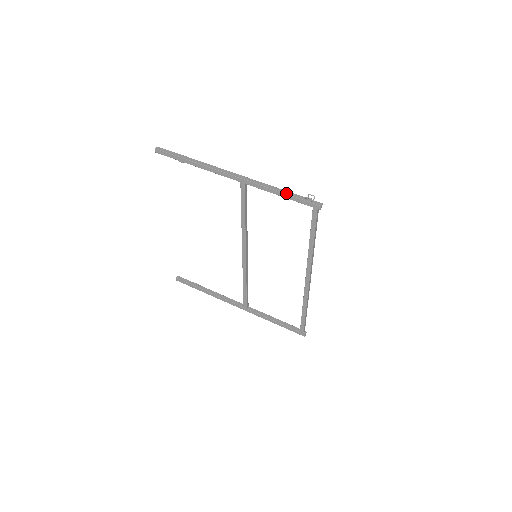
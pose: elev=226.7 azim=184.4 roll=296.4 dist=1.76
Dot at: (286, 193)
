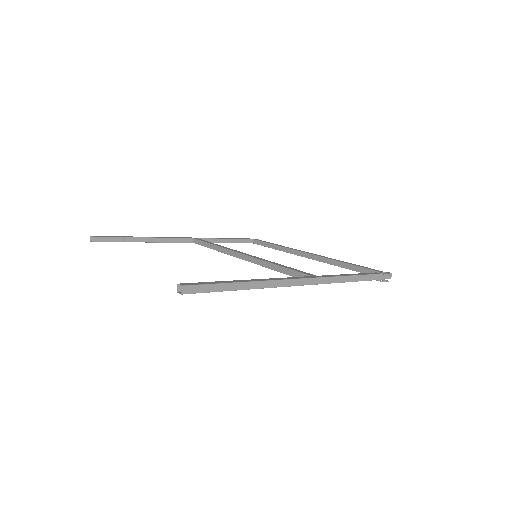
Dot at: (363, 280)
